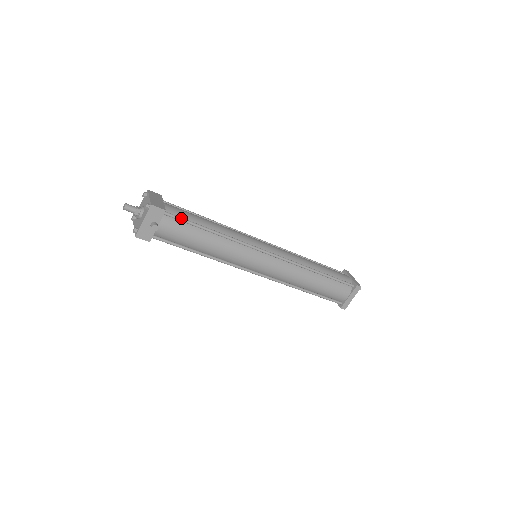
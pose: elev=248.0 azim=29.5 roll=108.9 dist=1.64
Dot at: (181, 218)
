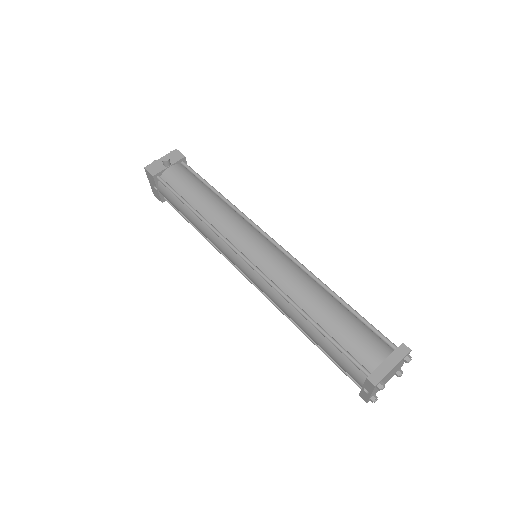
Dot at: occluded
